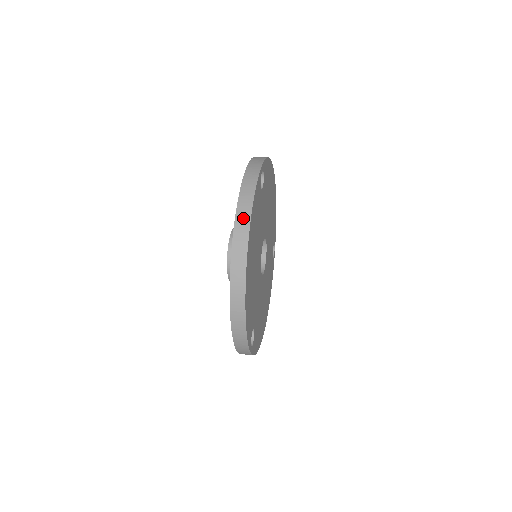
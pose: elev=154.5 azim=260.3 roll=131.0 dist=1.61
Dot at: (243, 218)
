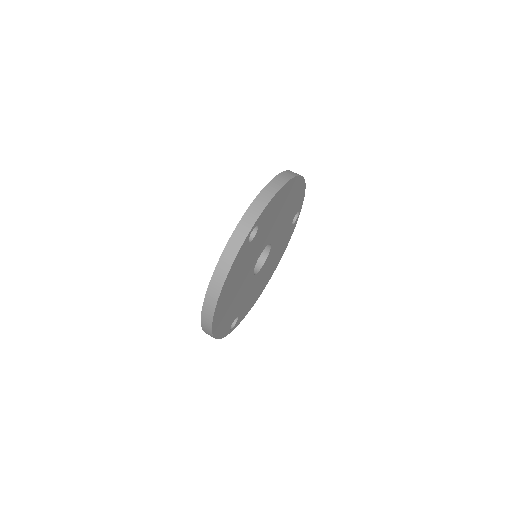
Dot at: (214, 289)
